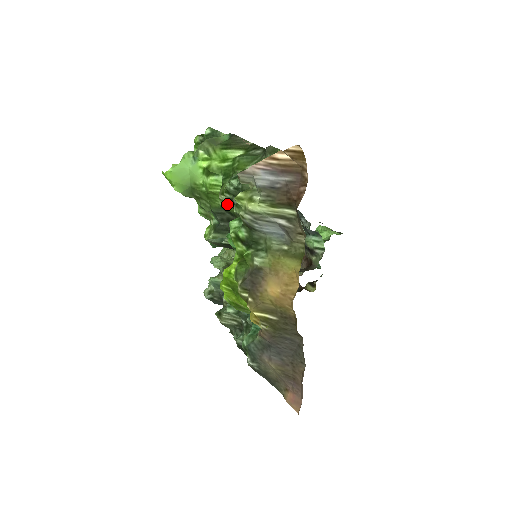
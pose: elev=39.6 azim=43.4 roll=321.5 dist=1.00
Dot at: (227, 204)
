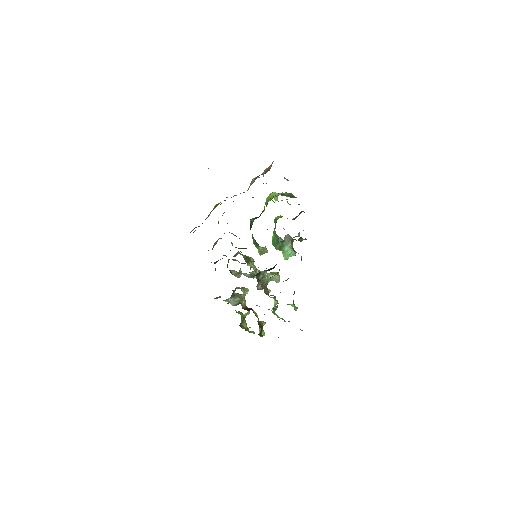
Dot at: occluded
